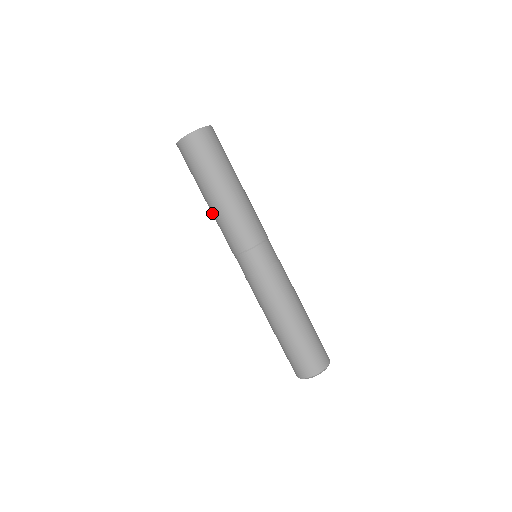
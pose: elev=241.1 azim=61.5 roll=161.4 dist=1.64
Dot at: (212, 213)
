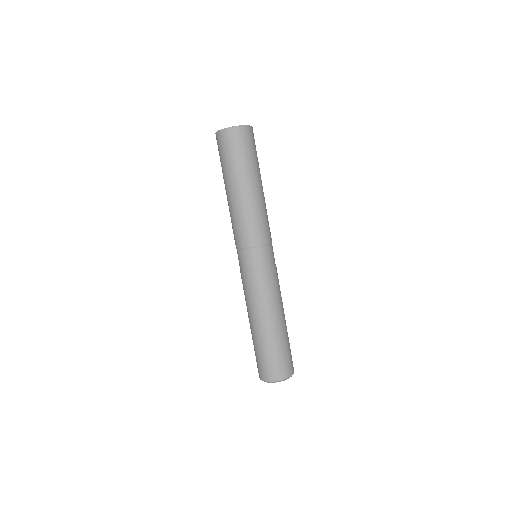
Dot at: (228, 205)
